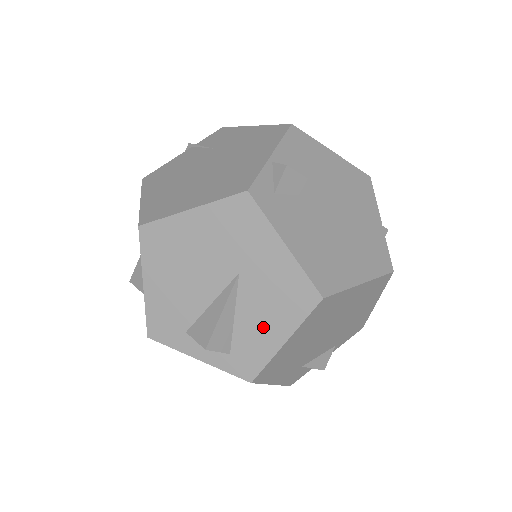
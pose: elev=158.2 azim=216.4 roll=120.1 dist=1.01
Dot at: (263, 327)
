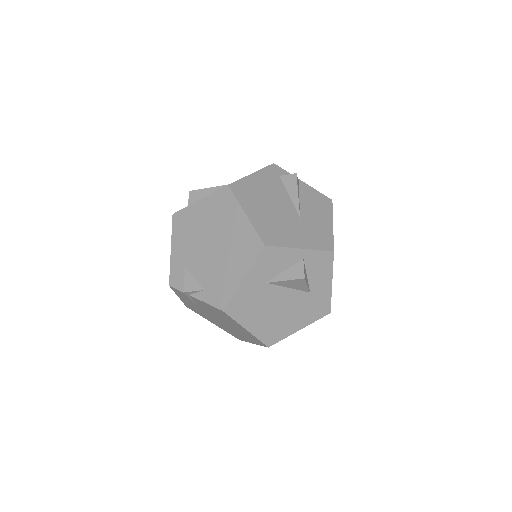
Dot at: occluded
